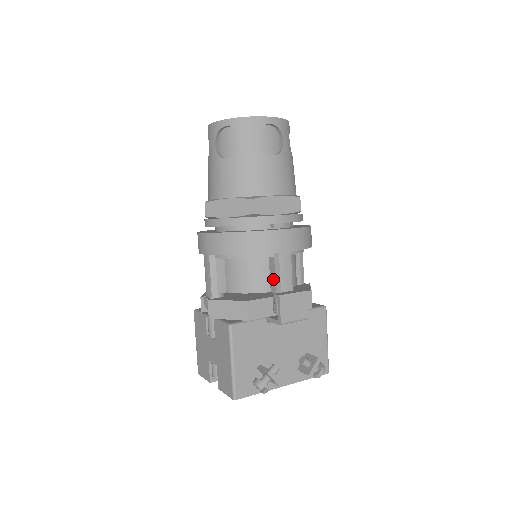
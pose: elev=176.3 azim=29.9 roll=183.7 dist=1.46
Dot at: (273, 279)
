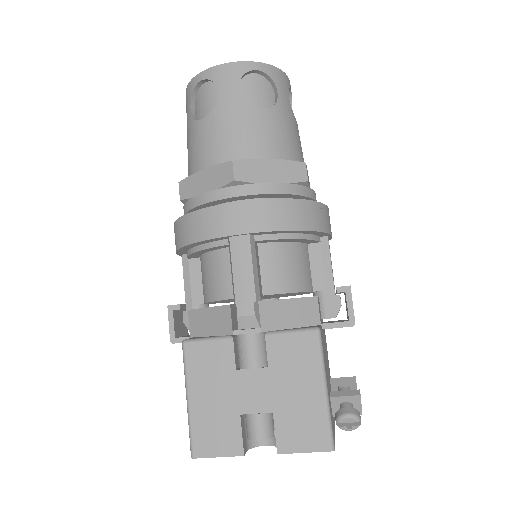
Dot at: (319, 272)
